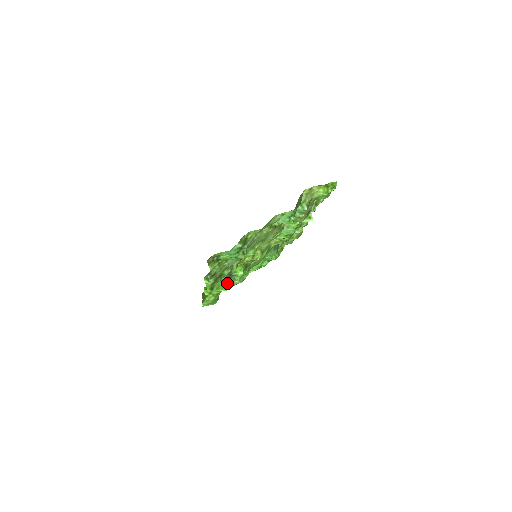
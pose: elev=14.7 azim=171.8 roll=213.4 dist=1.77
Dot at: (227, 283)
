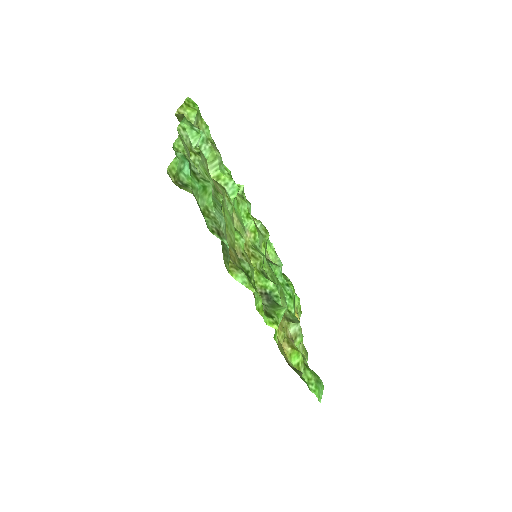
Dot at: (276, 305)
